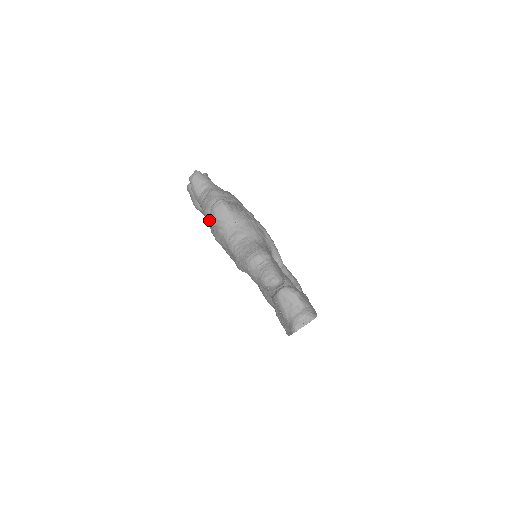
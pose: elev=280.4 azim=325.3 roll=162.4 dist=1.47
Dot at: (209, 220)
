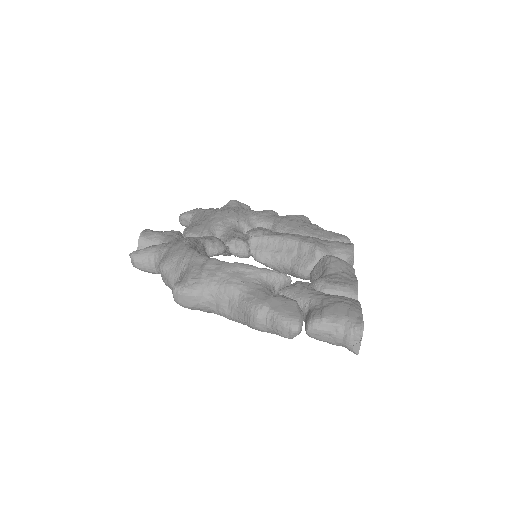
Dot at: occluded
